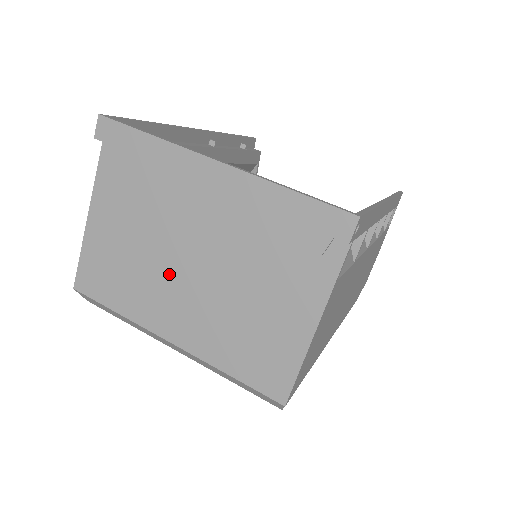
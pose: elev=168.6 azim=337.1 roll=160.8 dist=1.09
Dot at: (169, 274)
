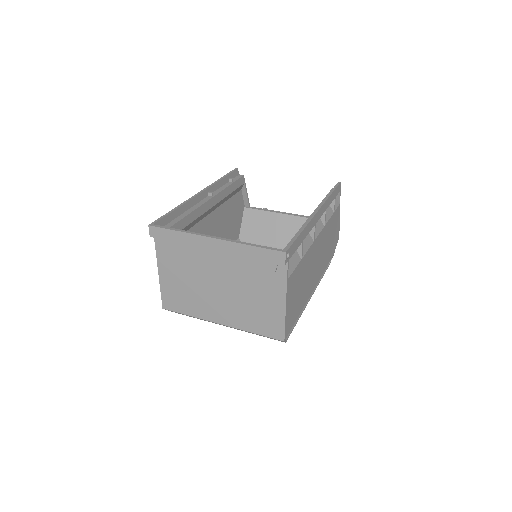
Dot at: (209, 292)
